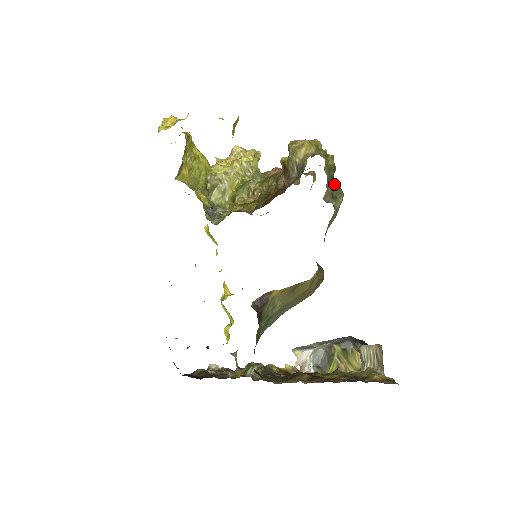
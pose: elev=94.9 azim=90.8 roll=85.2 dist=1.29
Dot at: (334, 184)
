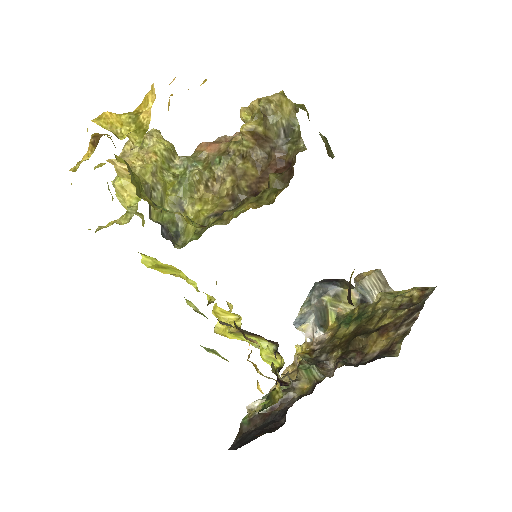
Dot at: (323, 136)
